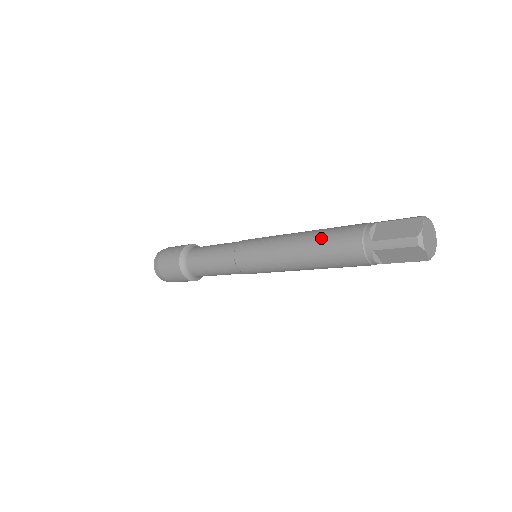
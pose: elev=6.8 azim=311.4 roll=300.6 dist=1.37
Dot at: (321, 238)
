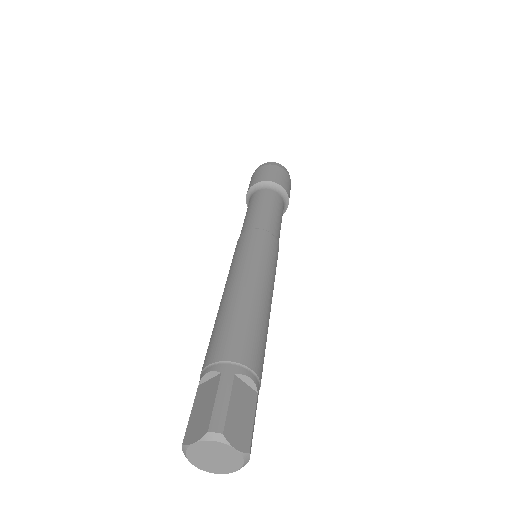
Dot at: (218, 319)
